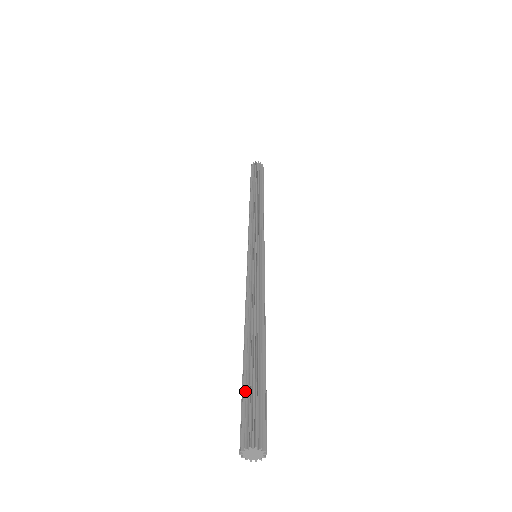
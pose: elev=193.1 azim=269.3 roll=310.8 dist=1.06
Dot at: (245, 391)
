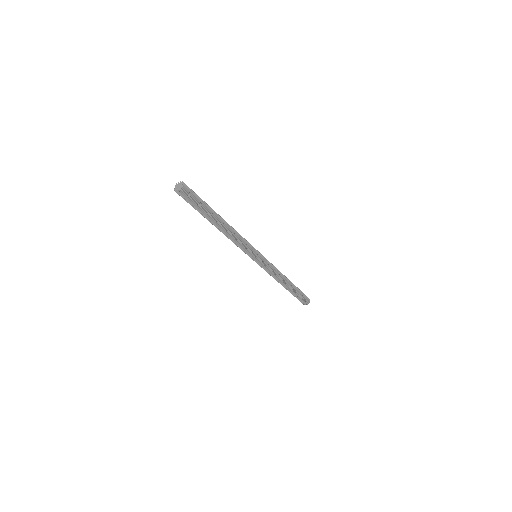
Dot at: occluded
